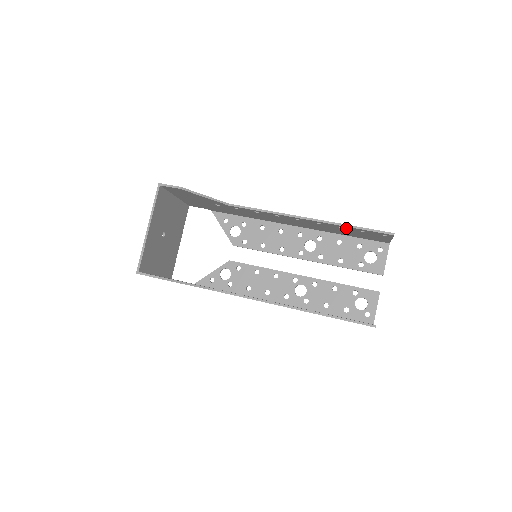
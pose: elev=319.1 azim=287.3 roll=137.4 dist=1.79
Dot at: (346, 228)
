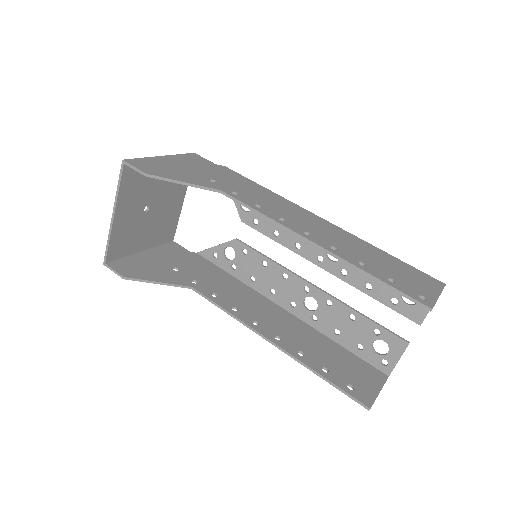
Dot at: (368, 270)
